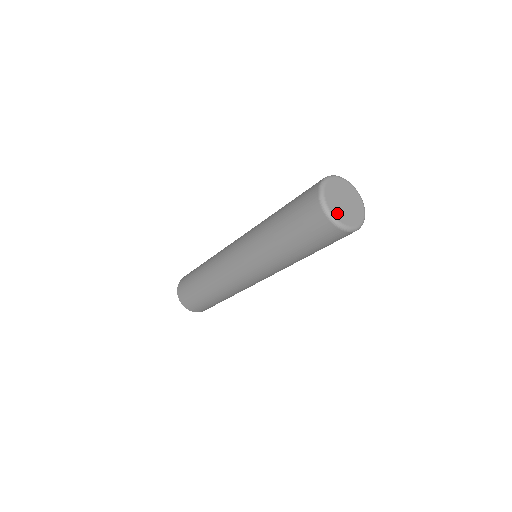
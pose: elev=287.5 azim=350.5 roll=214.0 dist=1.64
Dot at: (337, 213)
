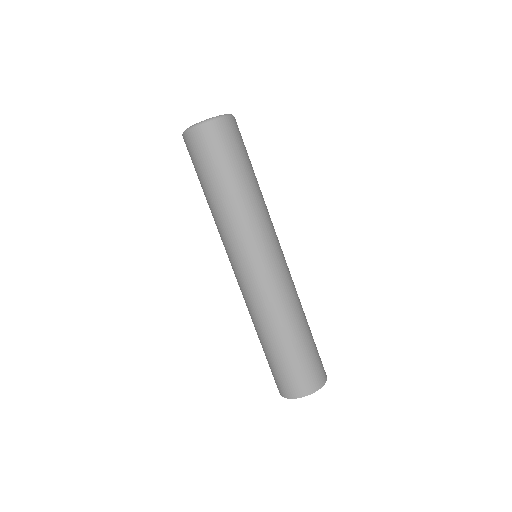
Dot at: occluded
